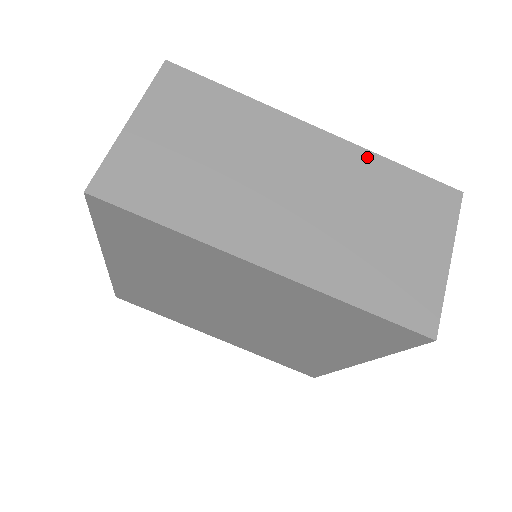
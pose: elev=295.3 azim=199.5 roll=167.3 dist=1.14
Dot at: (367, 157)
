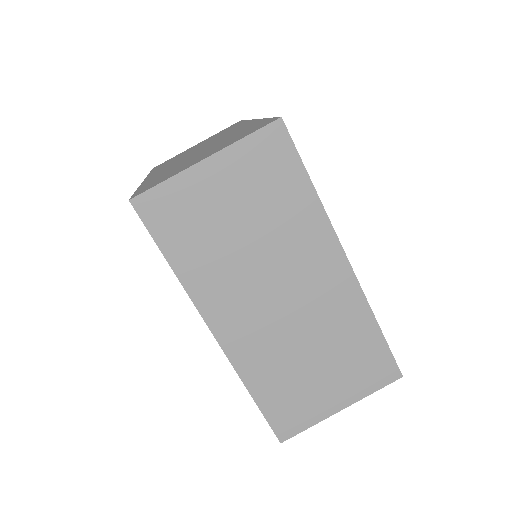
Dot at: (362, 308)
